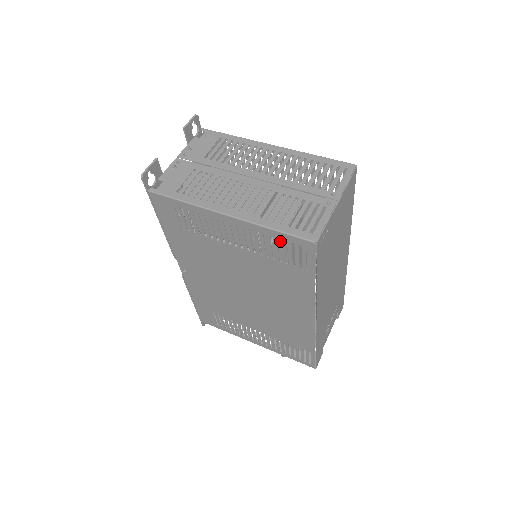
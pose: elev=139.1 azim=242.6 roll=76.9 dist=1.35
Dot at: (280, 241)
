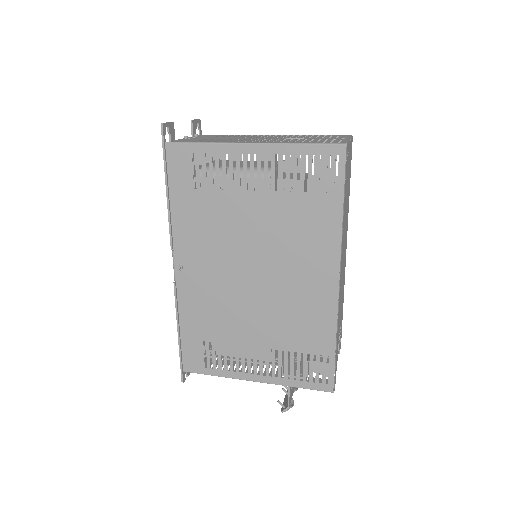
Dot at: (308, 158)
